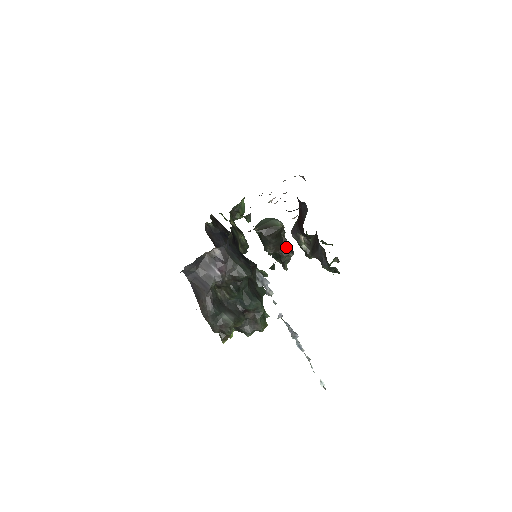
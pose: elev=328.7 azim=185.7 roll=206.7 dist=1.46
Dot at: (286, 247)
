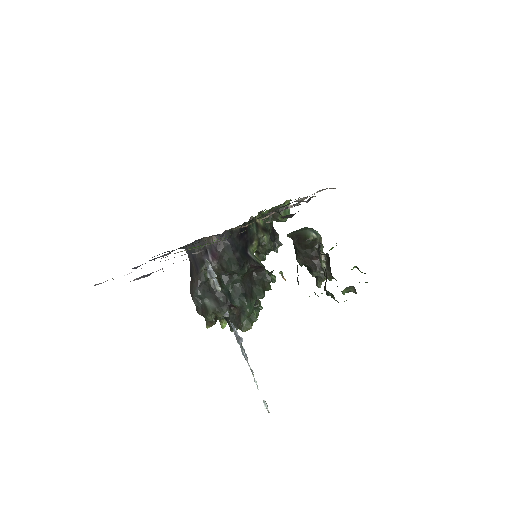
Dot at: (317, 262)
